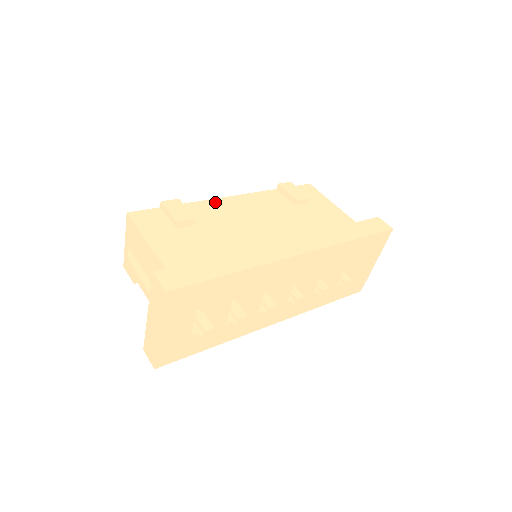
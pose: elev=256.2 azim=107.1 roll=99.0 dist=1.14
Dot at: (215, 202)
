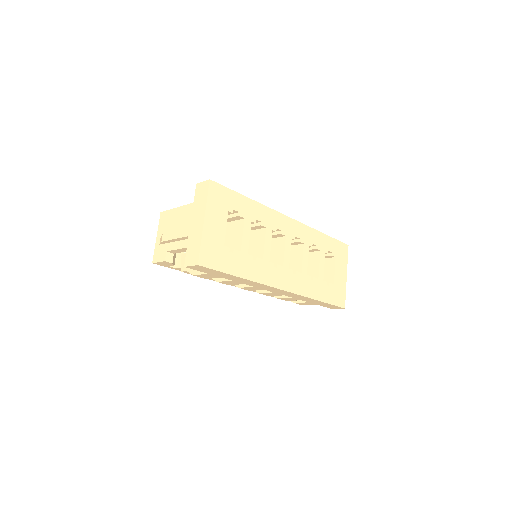
Dot at: occluded
